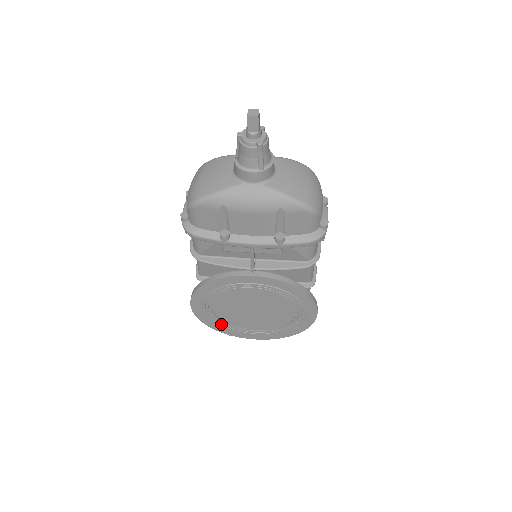
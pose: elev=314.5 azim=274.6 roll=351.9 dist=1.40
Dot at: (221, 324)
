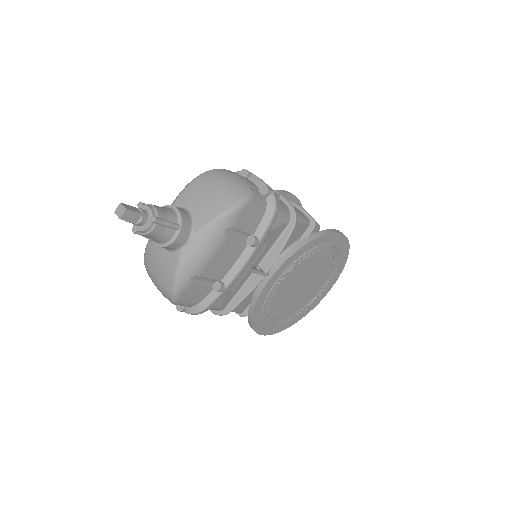
Dot at: (295, 316)
